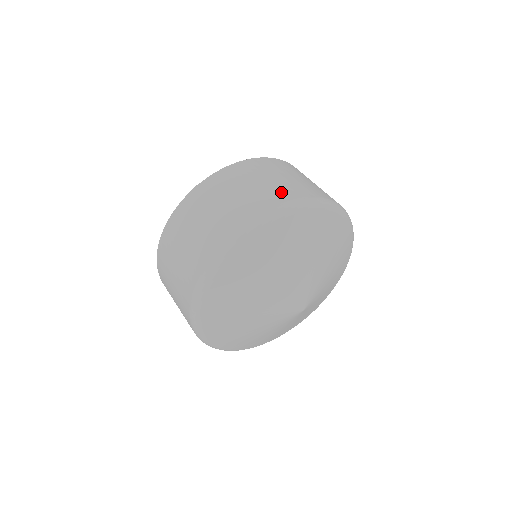
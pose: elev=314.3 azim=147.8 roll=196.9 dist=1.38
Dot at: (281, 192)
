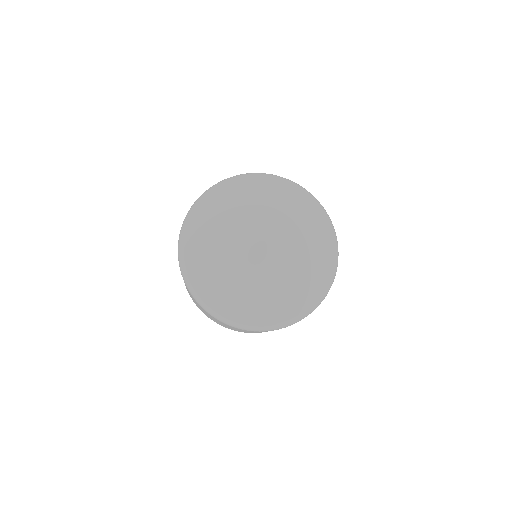
Dot at: occluded
